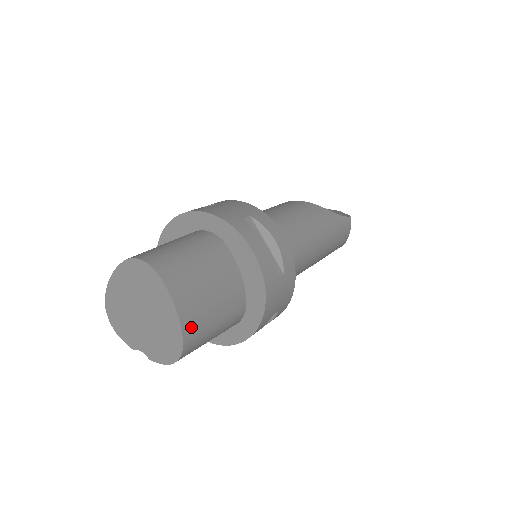
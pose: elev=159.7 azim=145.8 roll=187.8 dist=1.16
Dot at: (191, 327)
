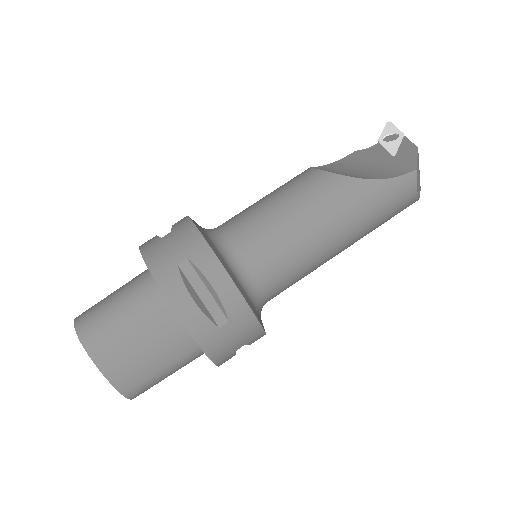
Dot at: (127, 383)
